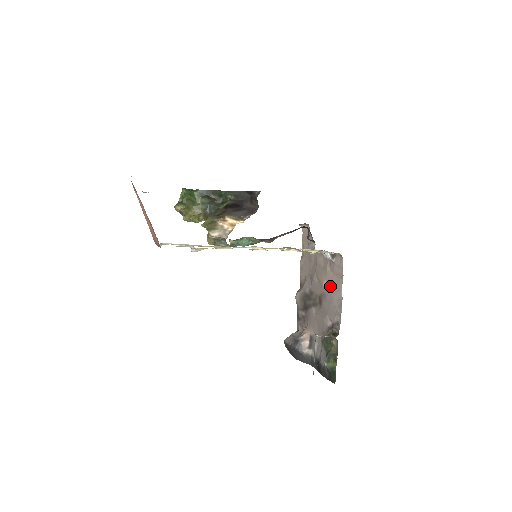
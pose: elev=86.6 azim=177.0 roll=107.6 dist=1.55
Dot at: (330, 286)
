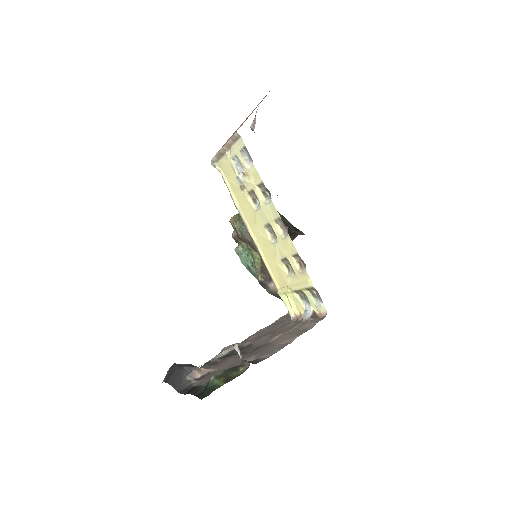
Dot at: (284, 336)
